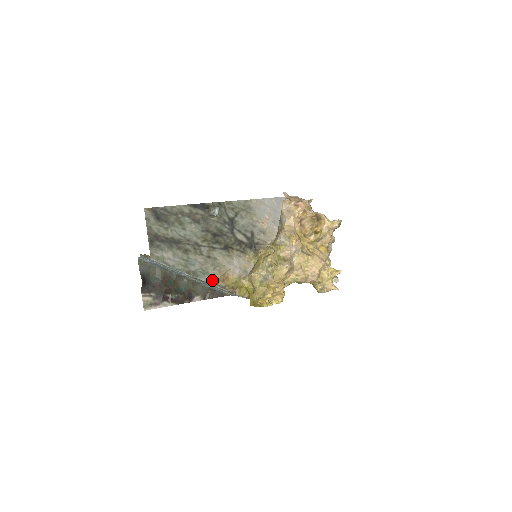
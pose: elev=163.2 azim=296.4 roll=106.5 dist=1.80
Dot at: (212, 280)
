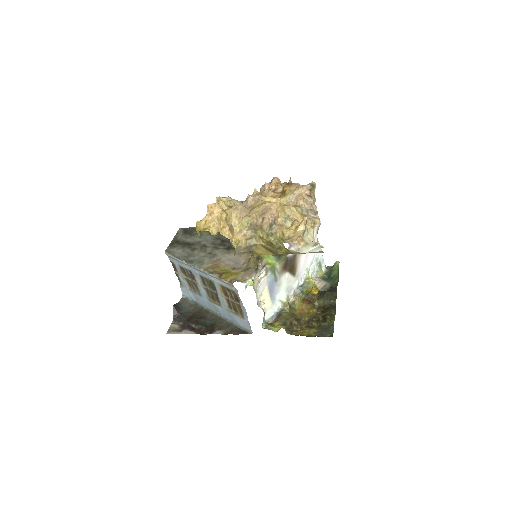
Dot at: (203, 267)
